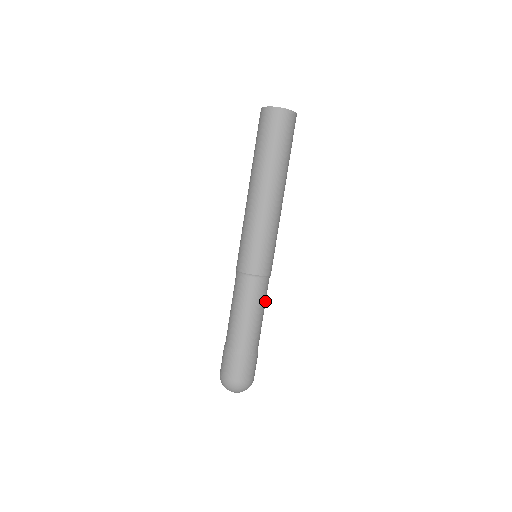
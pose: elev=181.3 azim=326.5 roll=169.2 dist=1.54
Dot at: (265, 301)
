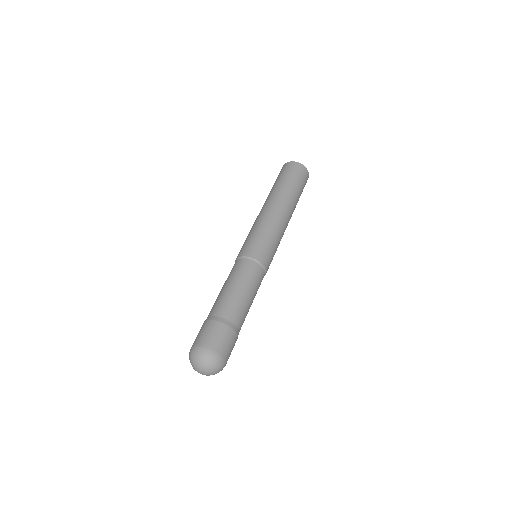
Dot at: occluded
